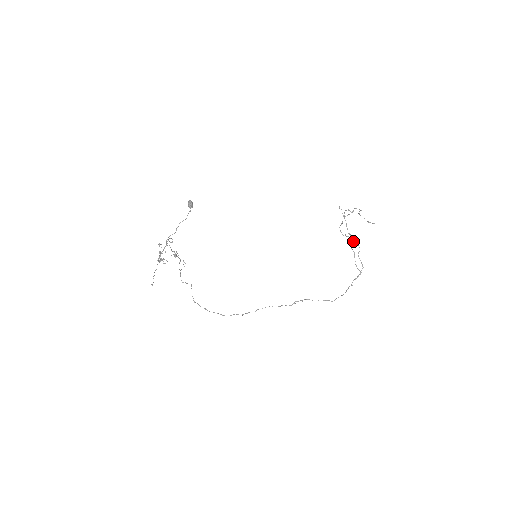
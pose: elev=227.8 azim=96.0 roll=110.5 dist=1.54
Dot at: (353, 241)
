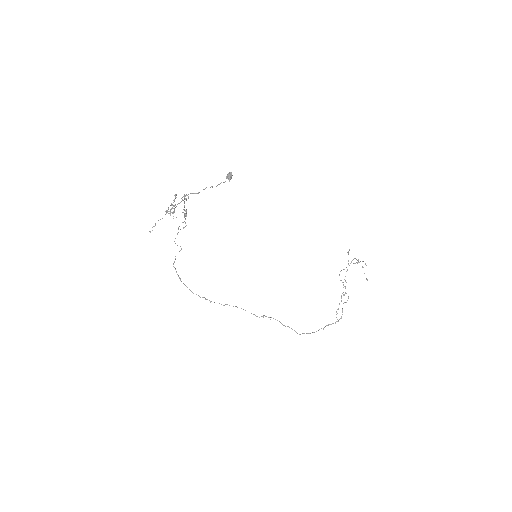
Dot at: occluded
